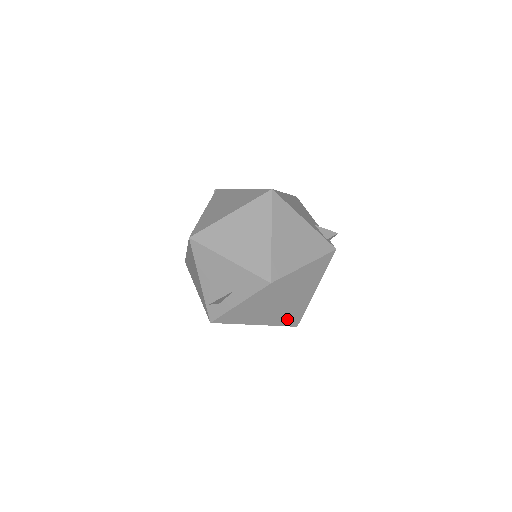
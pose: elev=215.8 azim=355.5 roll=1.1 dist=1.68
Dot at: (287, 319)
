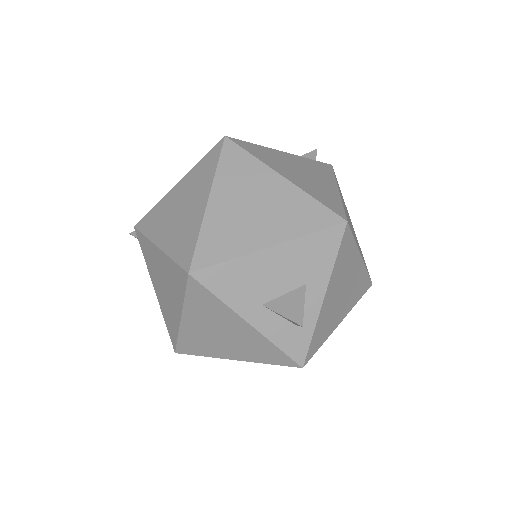
Dot at: (364, 279)
